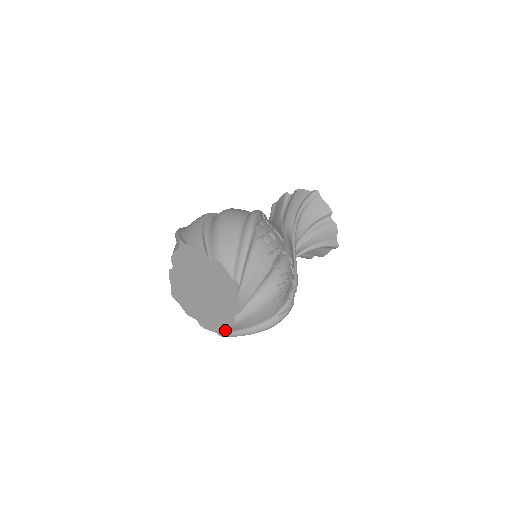
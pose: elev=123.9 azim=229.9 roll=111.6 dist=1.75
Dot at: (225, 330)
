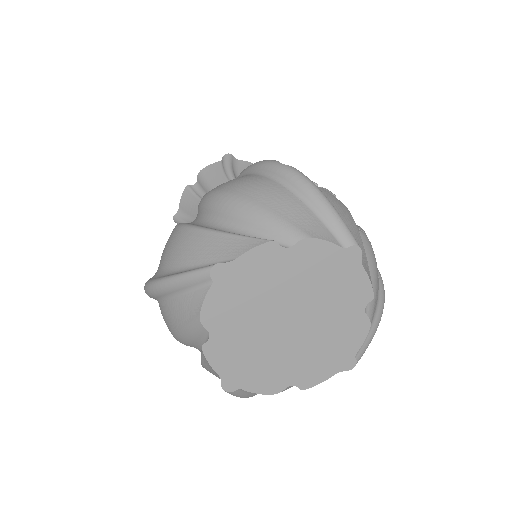
Dot at: (354, 352)
